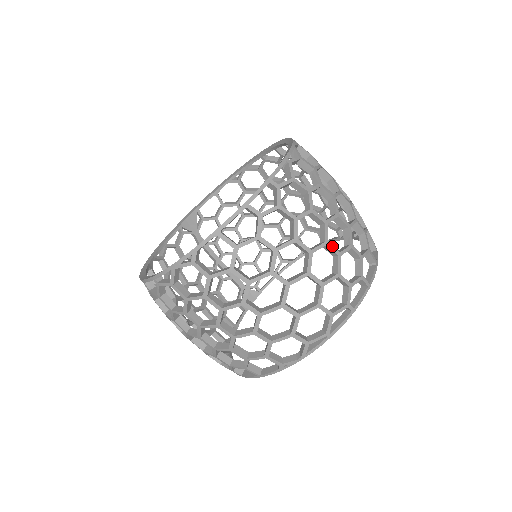
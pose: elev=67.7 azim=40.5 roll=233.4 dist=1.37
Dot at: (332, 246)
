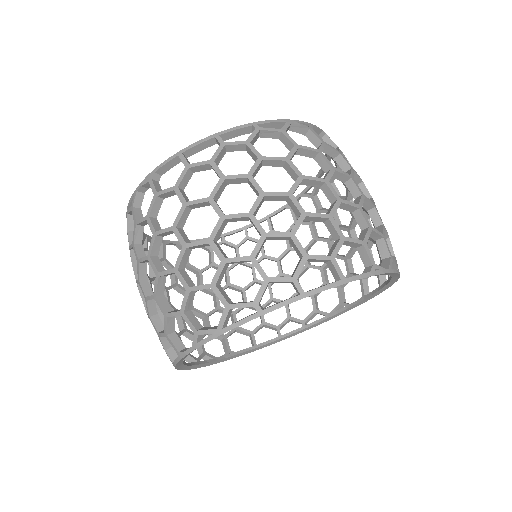
Dot at: occluded
